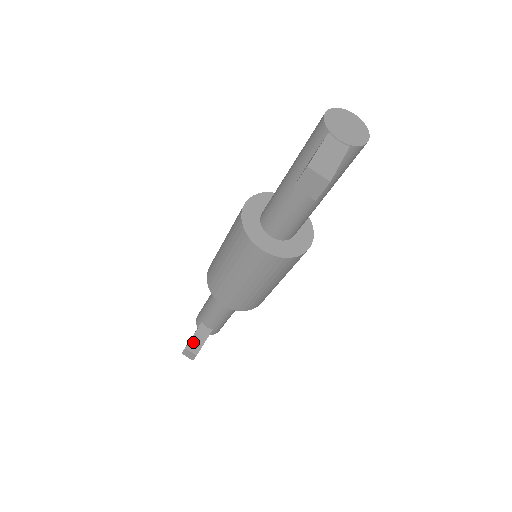
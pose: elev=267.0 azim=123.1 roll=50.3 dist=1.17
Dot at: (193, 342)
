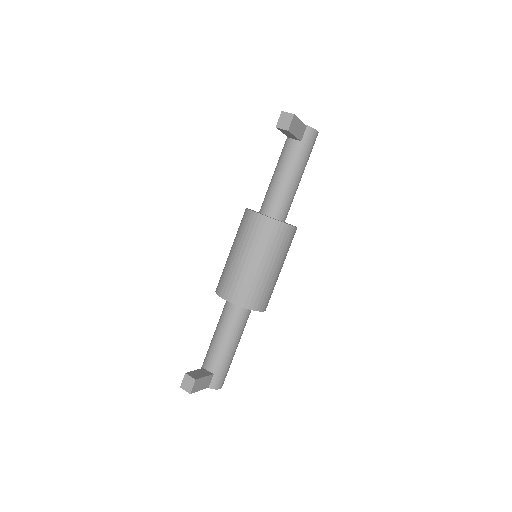
Dot at: (194, 373)
